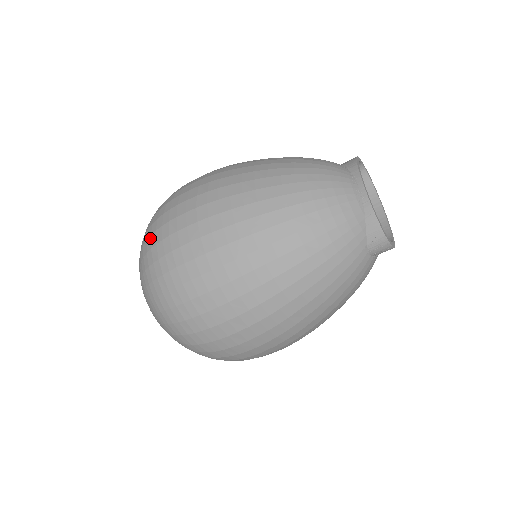
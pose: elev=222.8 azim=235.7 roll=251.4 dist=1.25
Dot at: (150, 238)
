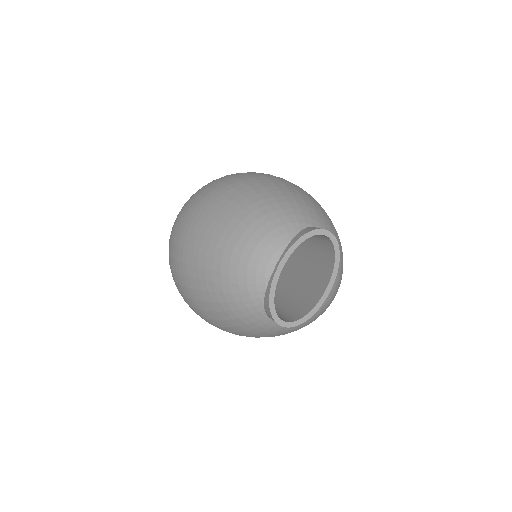
Dot at: occluded
